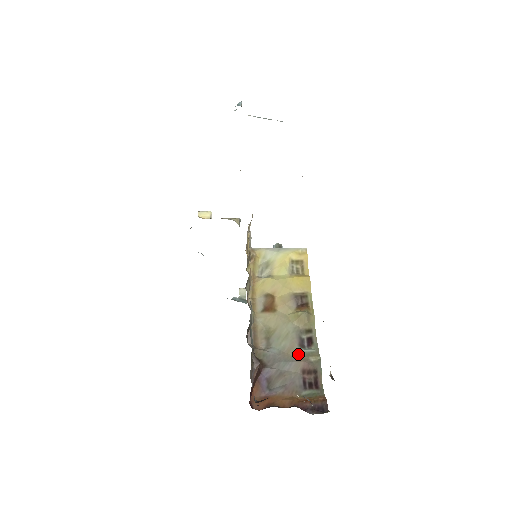
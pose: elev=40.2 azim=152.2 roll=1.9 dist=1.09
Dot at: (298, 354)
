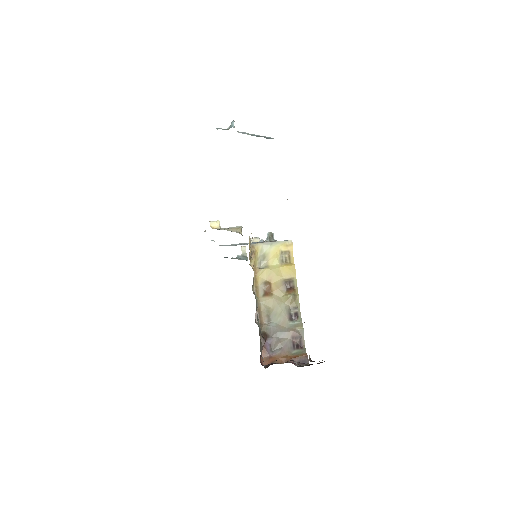
Dot at: (289, 326)
